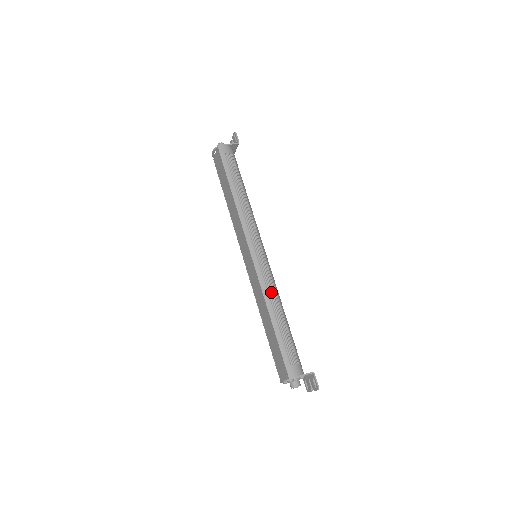
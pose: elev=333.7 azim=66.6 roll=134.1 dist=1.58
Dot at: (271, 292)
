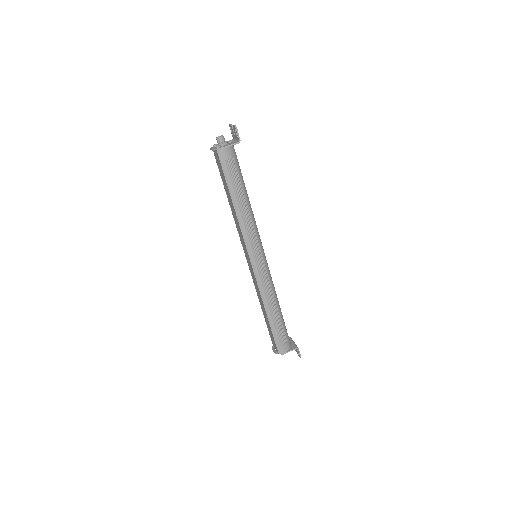
Dot at: (268, 294)
